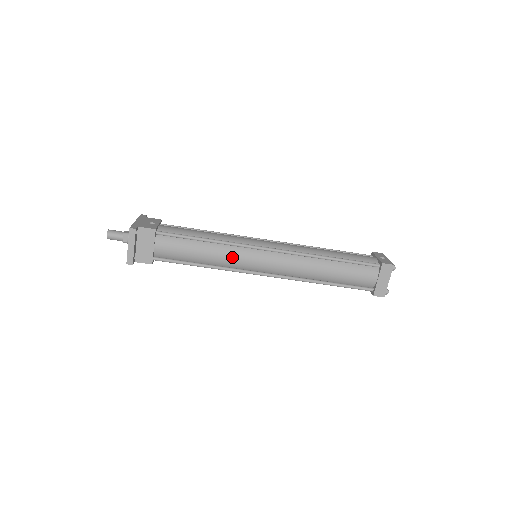
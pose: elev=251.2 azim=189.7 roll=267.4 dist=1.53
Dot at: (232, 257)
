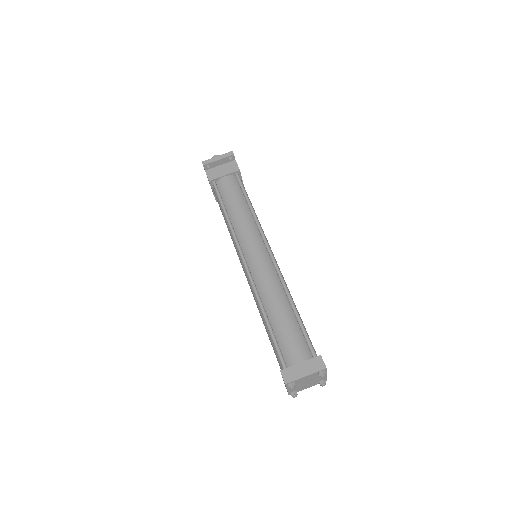
Dot at: (247, 228)
